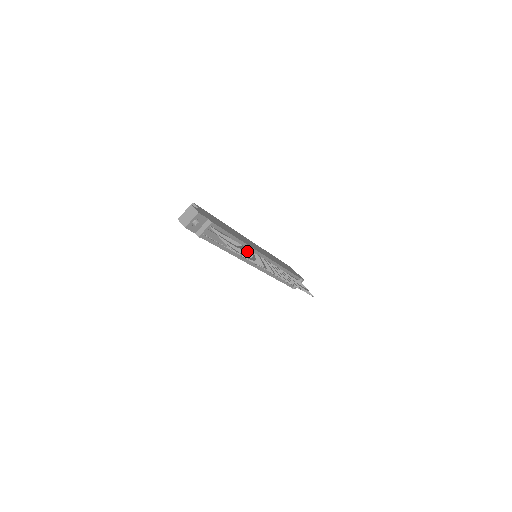
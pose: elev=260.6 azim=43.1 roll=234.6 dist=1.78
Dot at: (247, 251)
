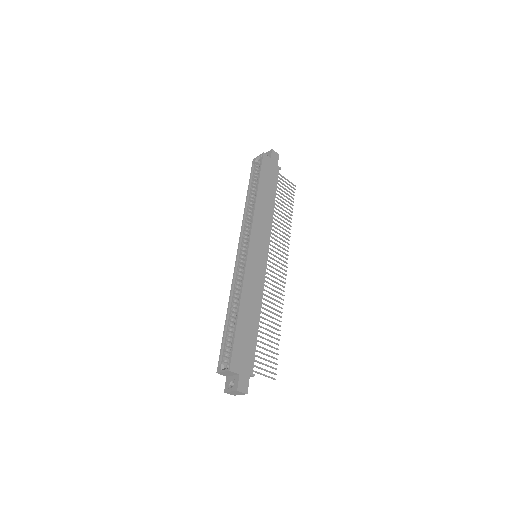
Dot at: (266, 310)
